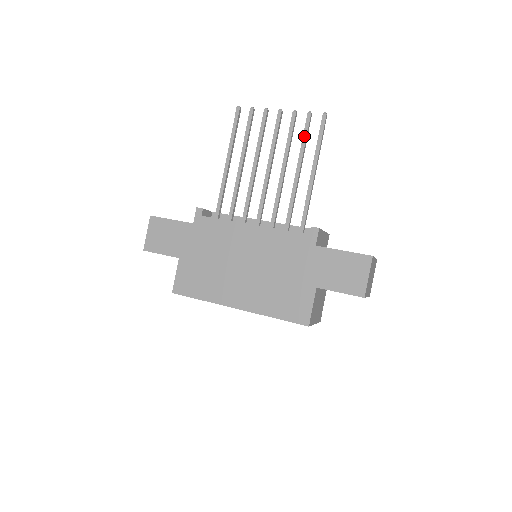
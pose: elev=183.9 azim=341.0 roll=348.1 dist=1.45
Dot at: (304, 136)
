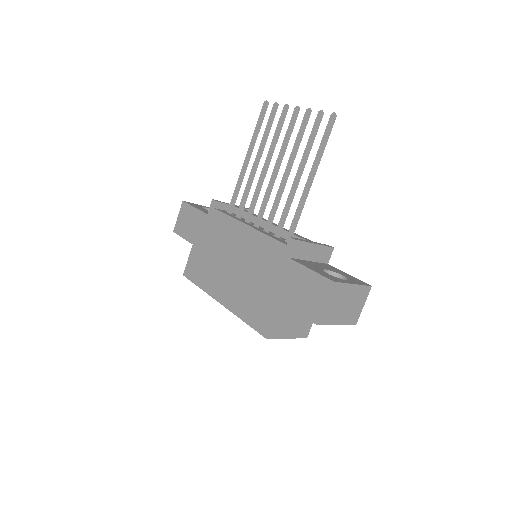
Dot at: (310, 137)
